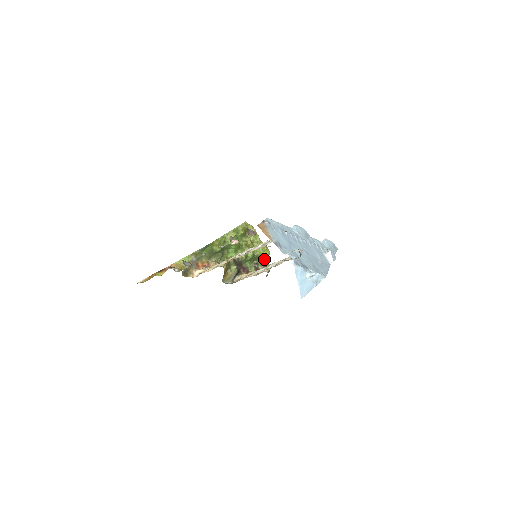
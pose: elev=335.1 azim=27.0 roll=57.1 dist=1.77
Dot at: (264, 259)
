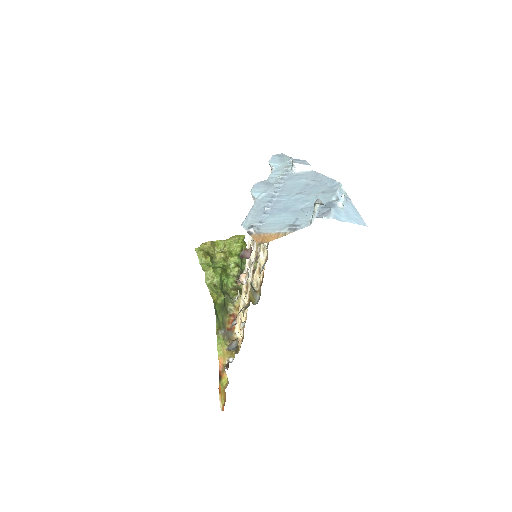
Dot at: (246, 245)
